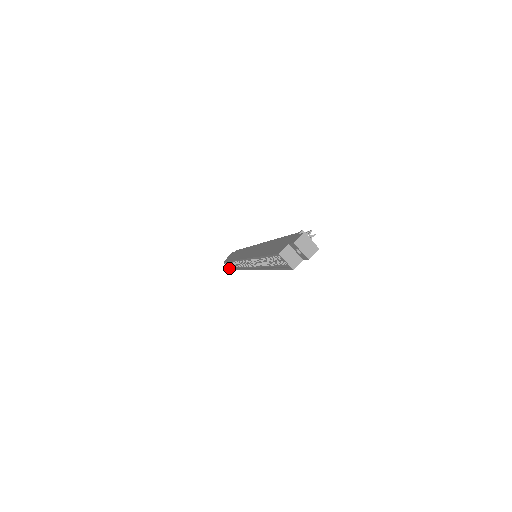
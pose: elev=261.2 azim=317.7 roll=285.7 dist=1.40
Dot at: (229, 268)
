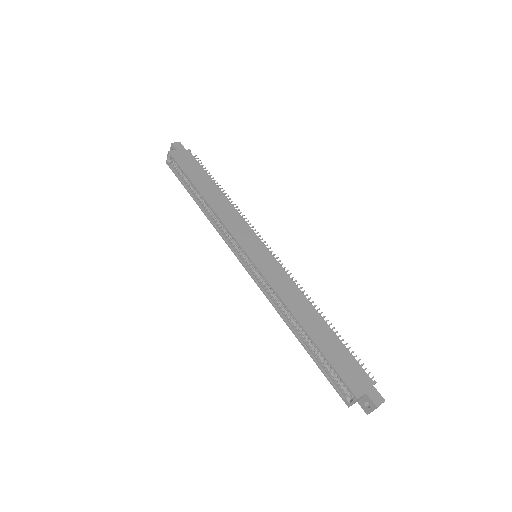
Dot at: (168, 161)
